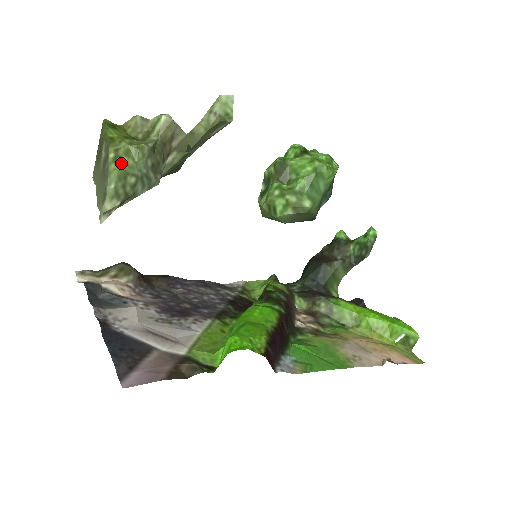
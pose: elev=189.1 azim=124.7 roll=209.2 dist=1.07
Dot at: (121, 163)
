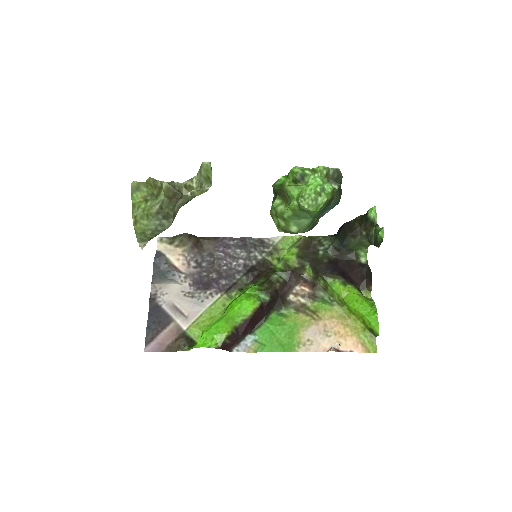
Dot at: (139, 225)
